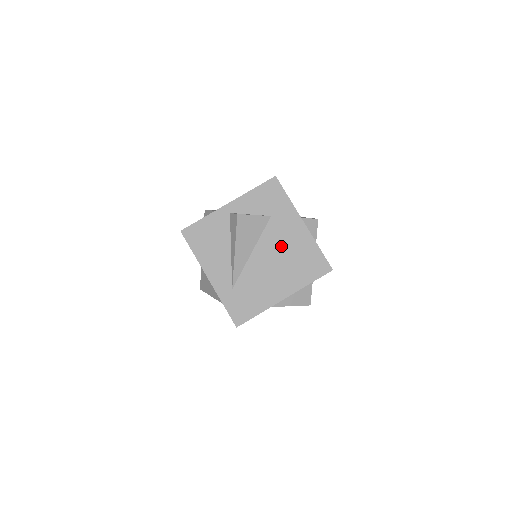
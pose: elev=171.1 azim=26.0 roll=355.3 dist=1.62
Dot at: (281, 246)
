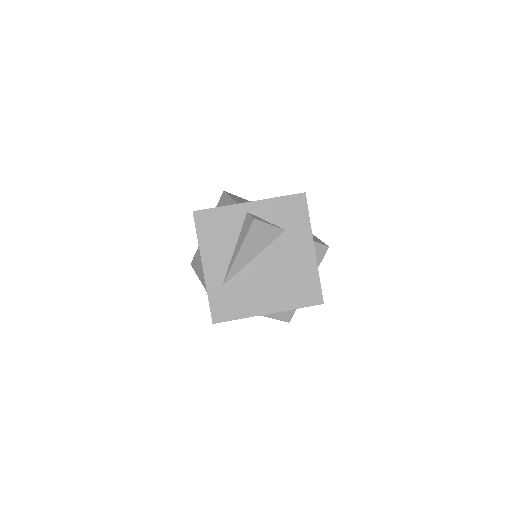
Dot at: (284, 263)
